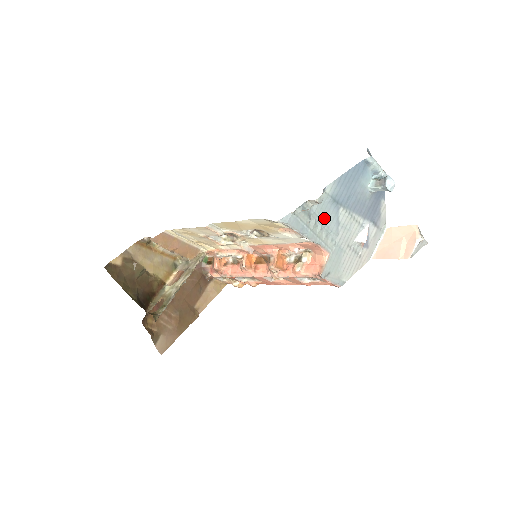
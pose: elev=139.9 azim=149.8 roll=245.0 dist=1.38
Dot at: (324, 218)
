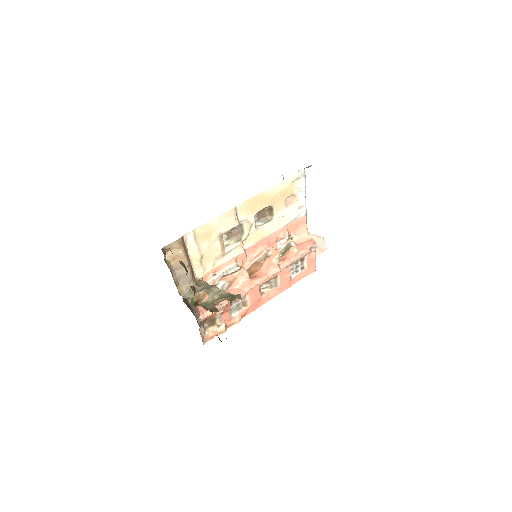
Dot at: occluded
